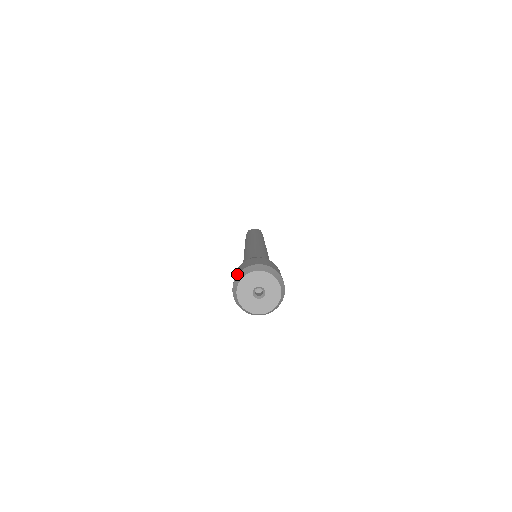
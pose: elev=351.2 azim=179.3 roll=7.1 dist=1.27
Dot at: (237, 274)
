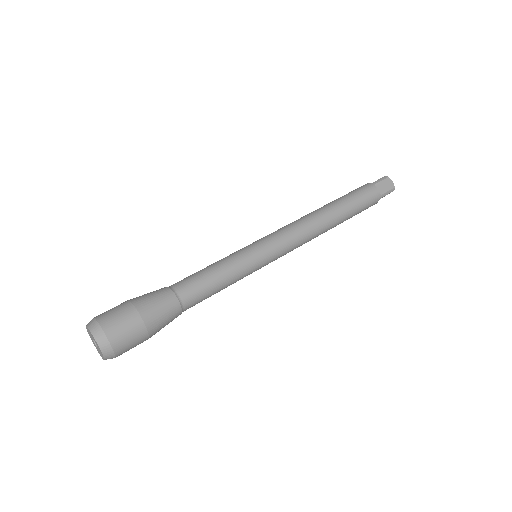
Dot at: (99, 320)
